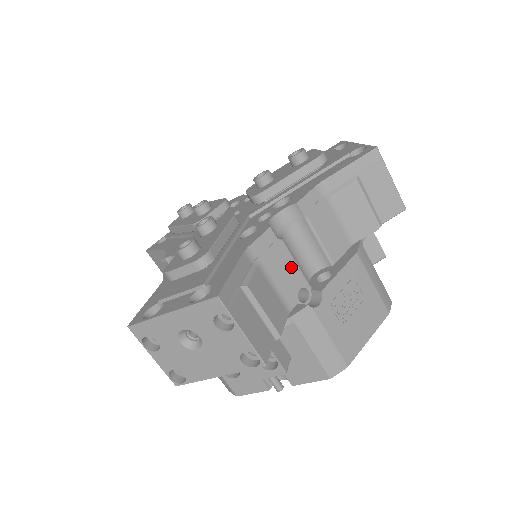
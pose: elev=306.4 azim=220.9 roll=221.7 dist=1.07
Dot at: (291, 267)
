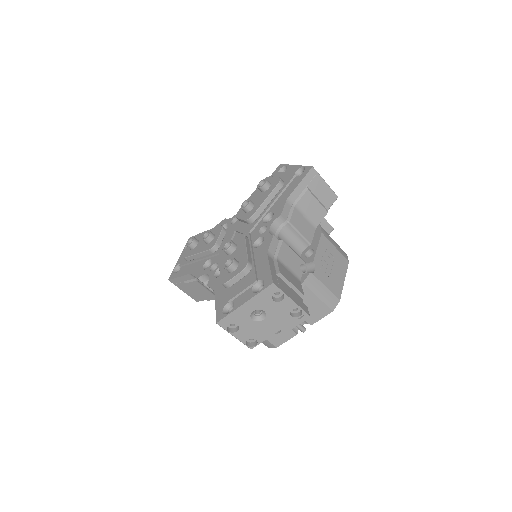
Dot at: (292, 254)
